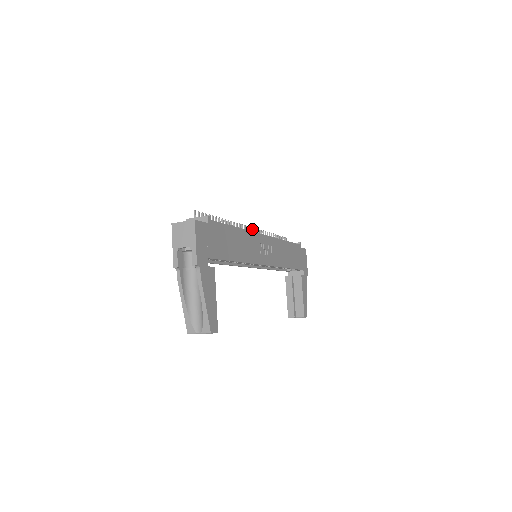
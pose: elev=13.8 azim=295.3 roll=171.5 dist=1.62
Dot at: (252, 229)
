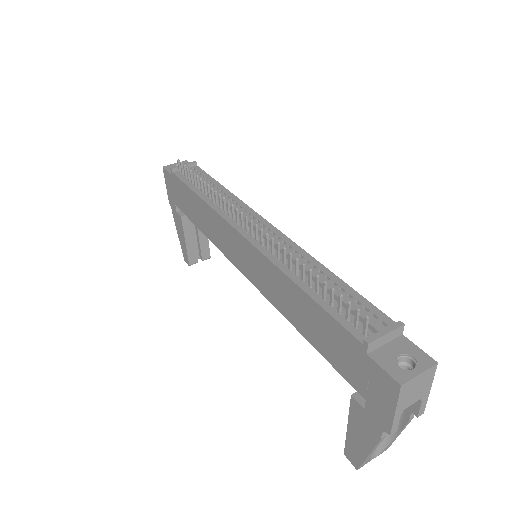
Dot at: occluded
